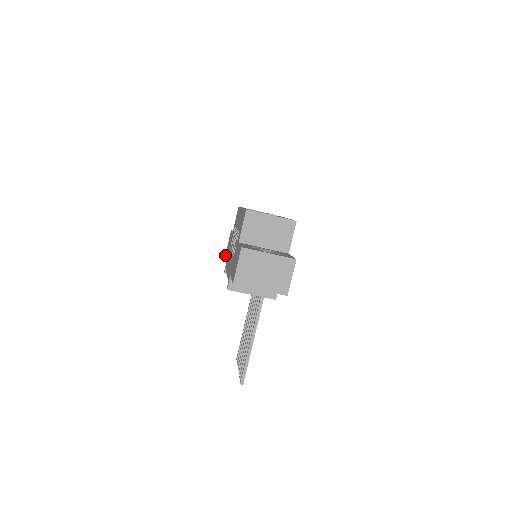
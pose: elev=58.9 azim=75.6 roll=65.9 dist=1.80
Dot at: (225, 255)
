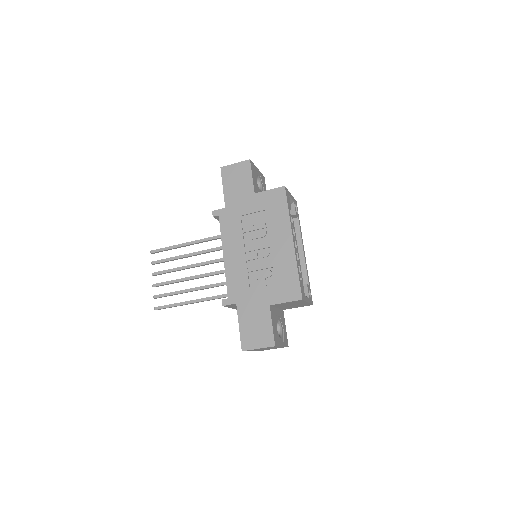
Dot at: (221, 169)
